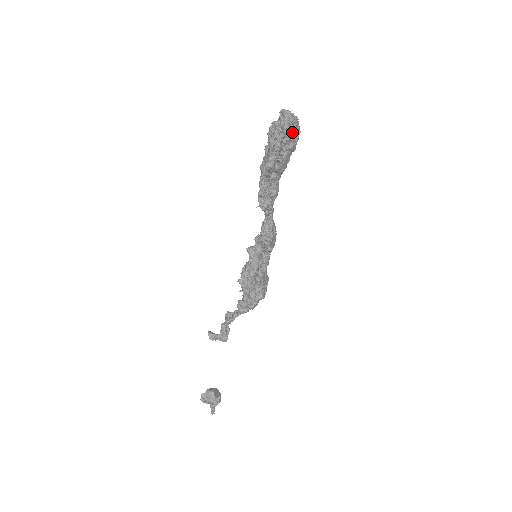
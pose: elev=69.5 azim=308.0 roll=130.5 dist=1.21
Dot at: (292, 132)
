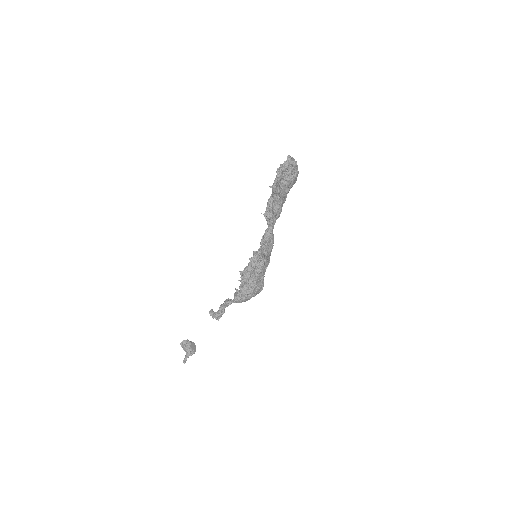
Dot at: (291, 170)
